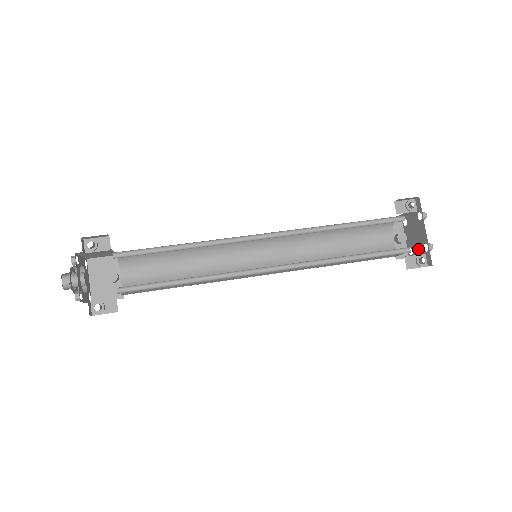
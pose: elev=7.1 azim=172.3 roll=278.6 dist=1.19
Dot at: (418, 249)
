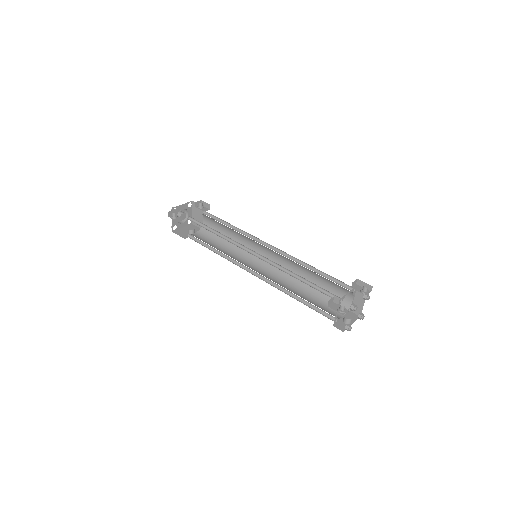
Dot at: occluded
